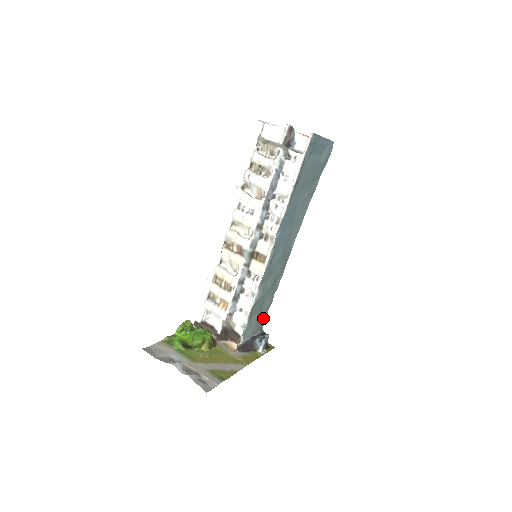
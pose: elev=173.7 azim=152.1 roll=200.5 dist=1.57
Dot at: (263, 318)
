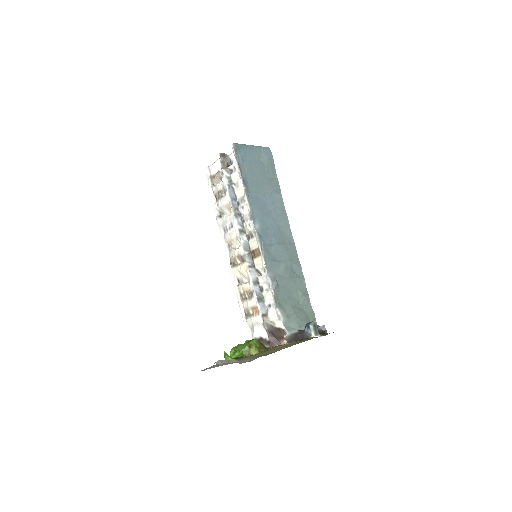
Dot at: (308, 313)
